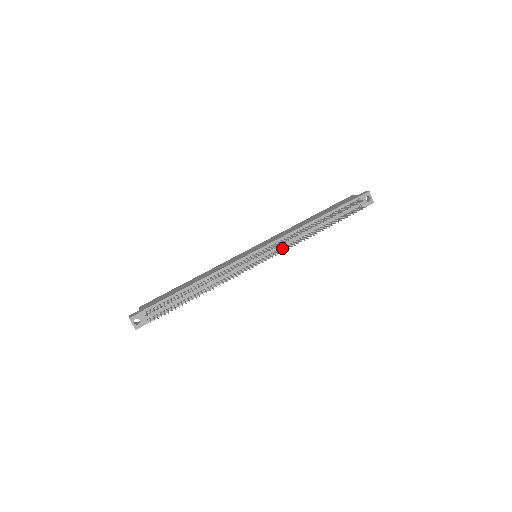
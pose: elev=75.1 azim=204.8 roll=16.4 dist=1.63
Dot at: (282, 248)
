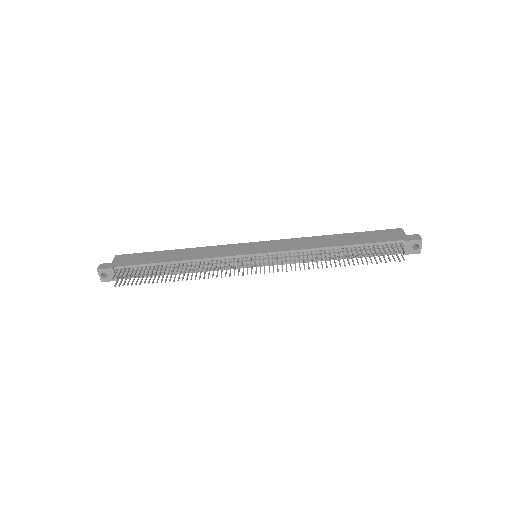
Dot at: occluded
